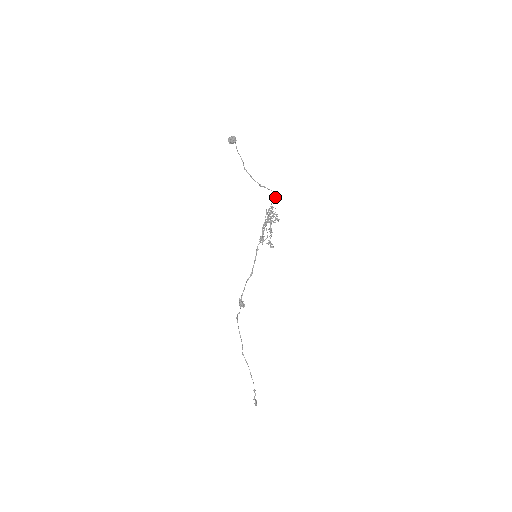
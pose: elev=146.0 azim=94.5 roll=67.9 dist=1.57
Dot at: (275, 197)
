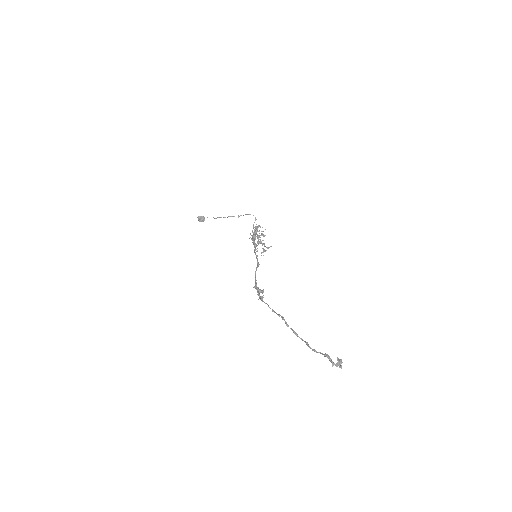
Dot at: (255, 217)
